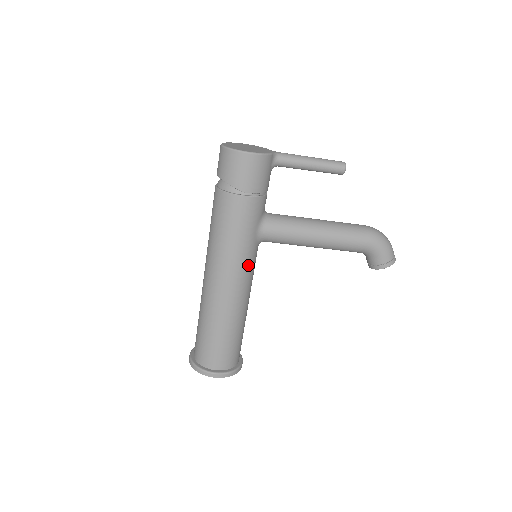
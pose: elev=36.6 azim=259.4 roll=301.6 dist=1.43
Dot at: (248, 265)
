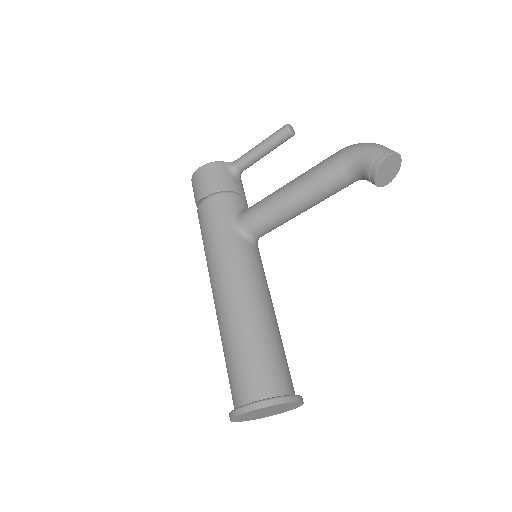
Dot at: (235, 258)
